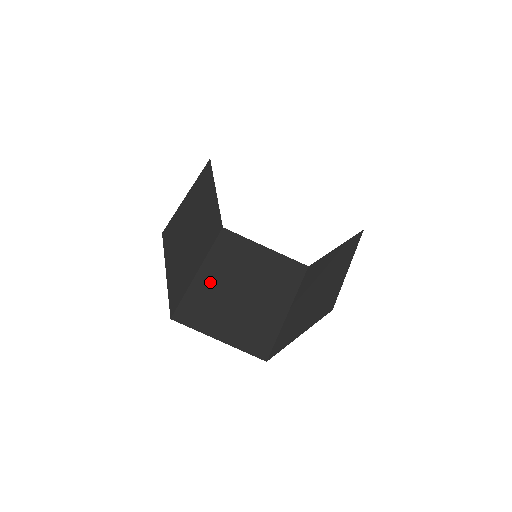
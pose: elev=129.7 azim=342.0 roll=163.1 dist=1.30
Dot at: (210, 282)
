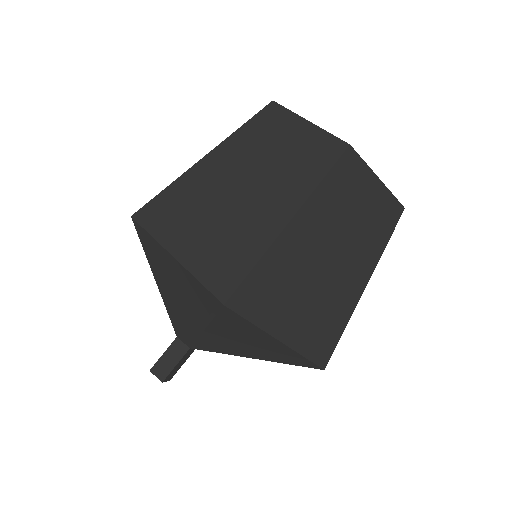
Dot at: (307, 228)
